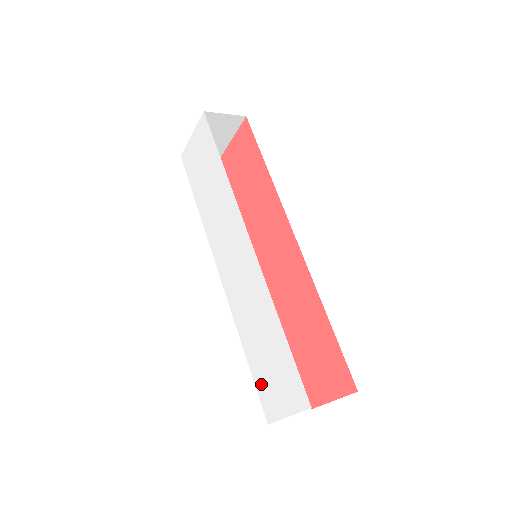
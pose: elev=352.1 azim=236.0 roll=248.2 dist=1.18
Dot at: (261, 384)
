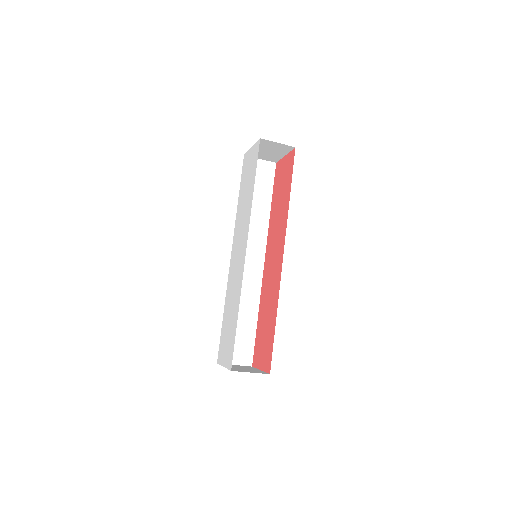
Dot at: (222, 339)
